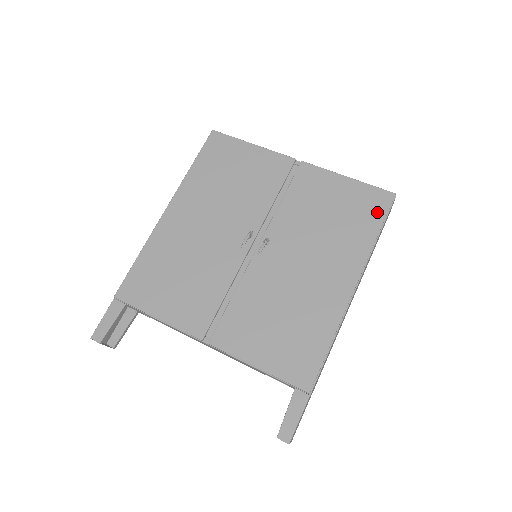
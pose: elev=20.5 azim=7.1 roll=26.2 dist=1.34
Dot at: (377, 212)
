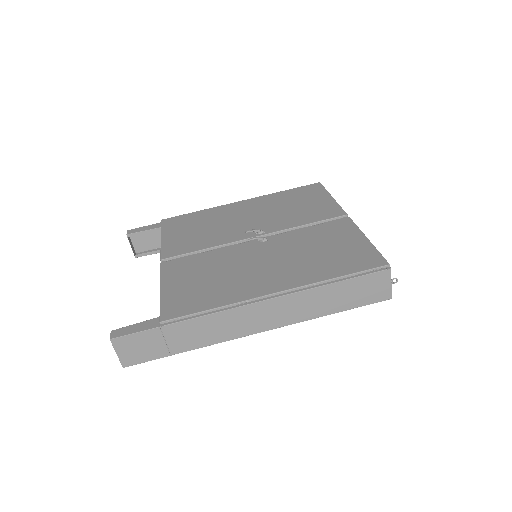
Dot at: (358, 266)
